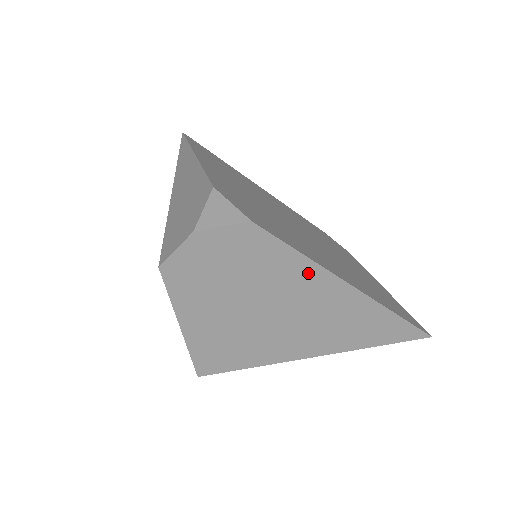
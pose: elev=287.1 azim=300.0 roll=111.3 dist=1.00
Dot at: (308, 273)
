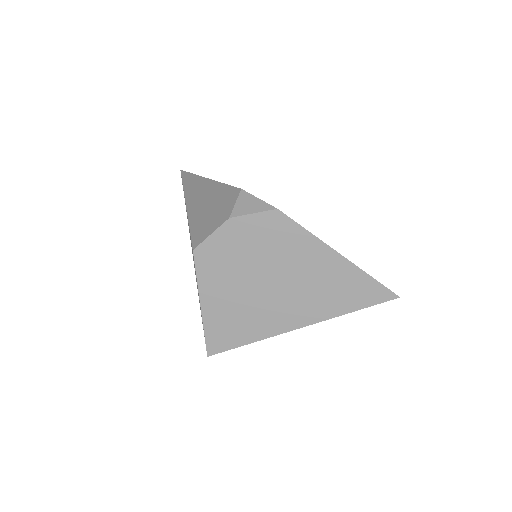
Dot at: (315, 250)
